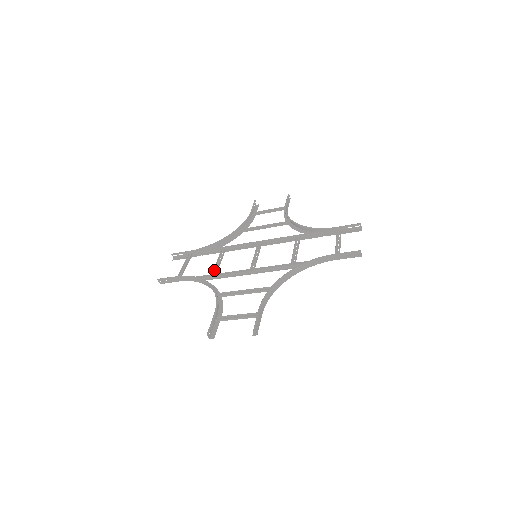
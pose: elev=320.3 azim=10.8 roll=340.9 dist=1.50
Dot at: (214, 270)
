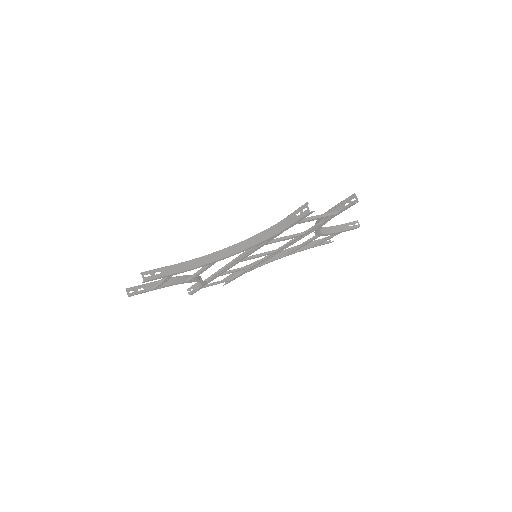
Dot at: (222, 275)
